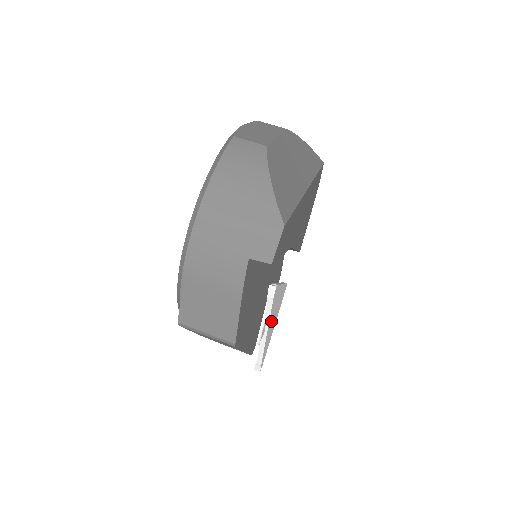
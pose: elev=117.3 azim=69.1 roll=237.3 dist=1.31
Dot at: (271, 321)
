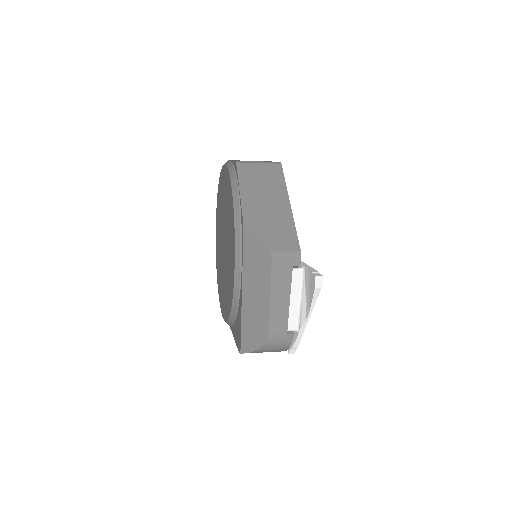
Dot at: occluded
